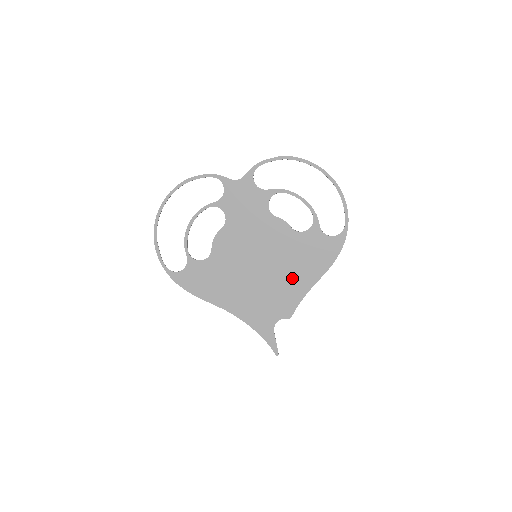
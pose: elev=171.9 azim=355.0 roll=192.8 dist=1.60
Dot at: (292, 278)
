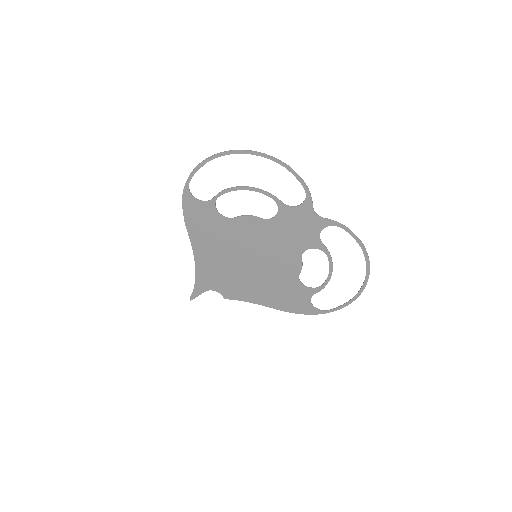
Dot at: (257, 289)
